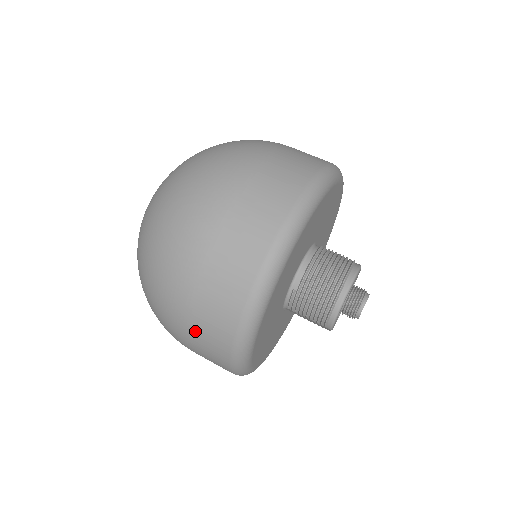
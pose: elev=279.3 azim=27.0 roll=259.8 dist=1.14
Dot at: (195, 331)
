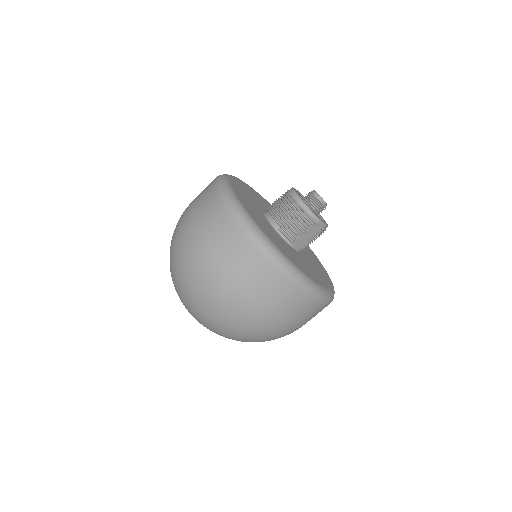
Dot at: (254, 289)
